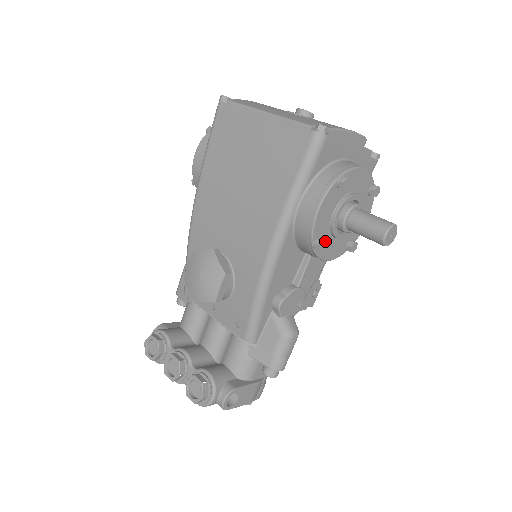
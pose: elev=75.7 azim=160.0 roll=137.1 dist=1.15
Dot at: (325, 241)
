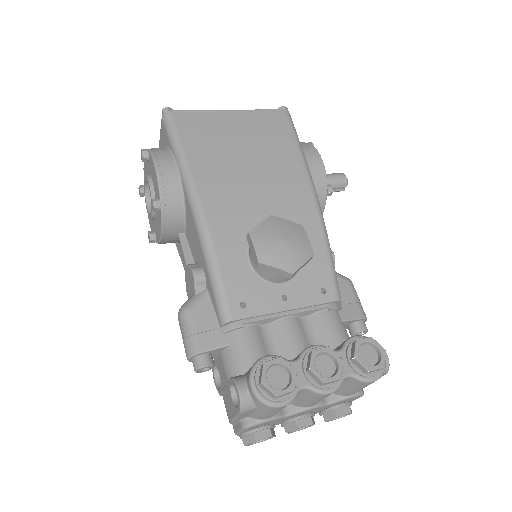
Dot at: occluded
